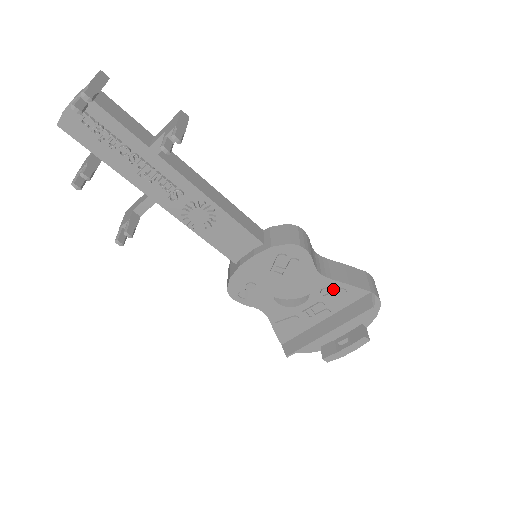
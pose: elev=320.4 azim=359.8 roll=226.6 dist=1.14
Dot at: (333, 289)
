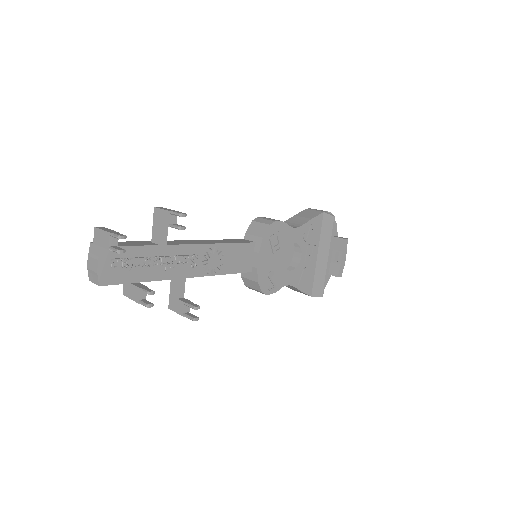
Dot at: (307, 230)
